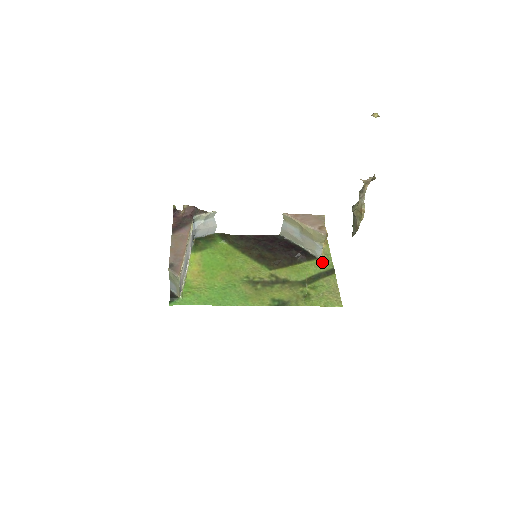
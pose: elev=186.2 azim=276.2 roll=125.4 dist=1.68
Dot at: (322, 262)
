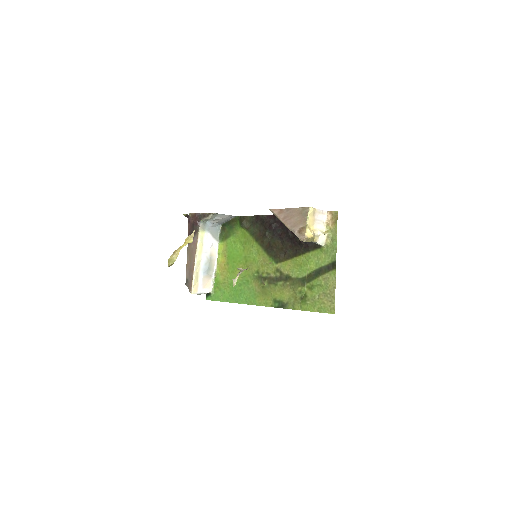
Dot at: (325, 252)
